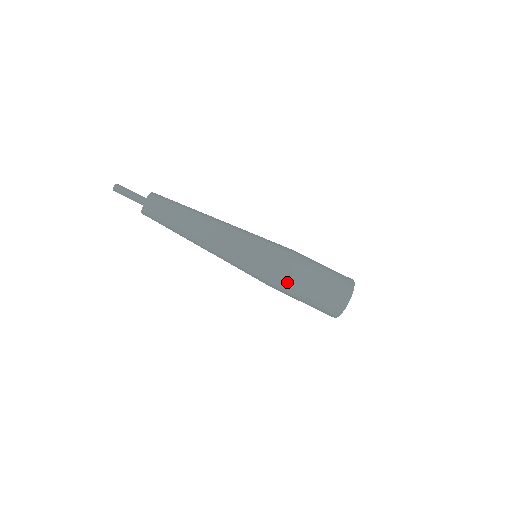
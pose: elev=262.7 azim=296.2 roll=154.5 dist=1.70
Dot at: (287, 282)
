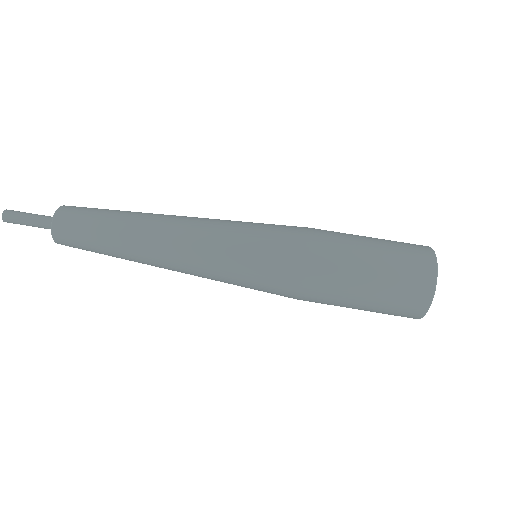
Dot at: (324, 249)
